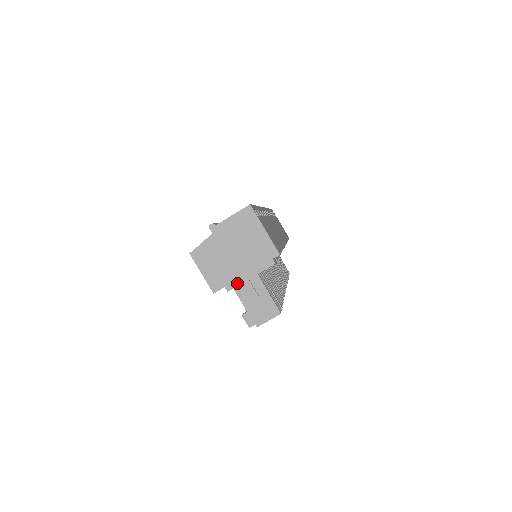
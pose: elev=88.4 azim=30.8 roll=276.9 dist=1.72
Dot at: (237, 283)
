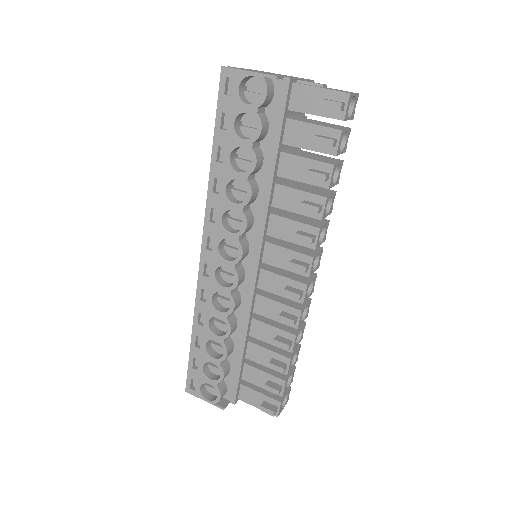
Dot at: (293, 78)
